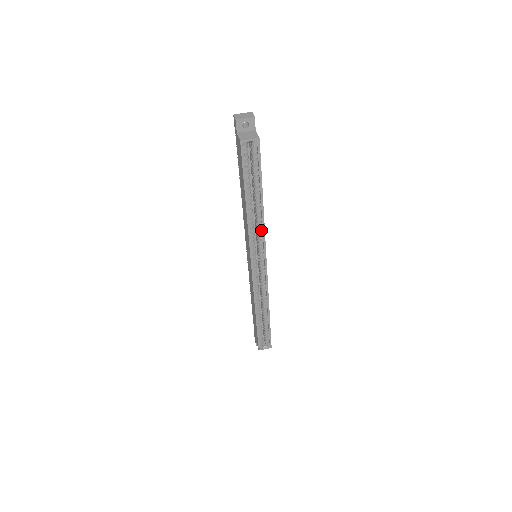
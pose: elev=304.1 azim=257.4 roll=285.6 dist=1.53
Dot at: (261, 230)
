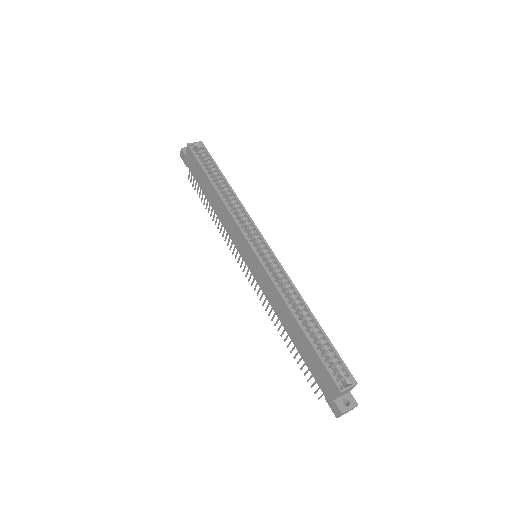
Dot at: (243, 215)
